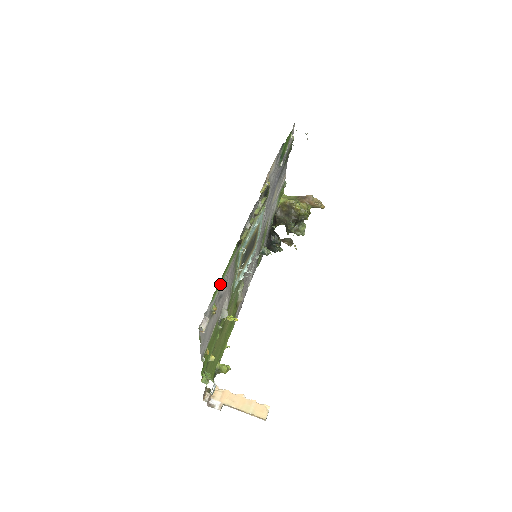
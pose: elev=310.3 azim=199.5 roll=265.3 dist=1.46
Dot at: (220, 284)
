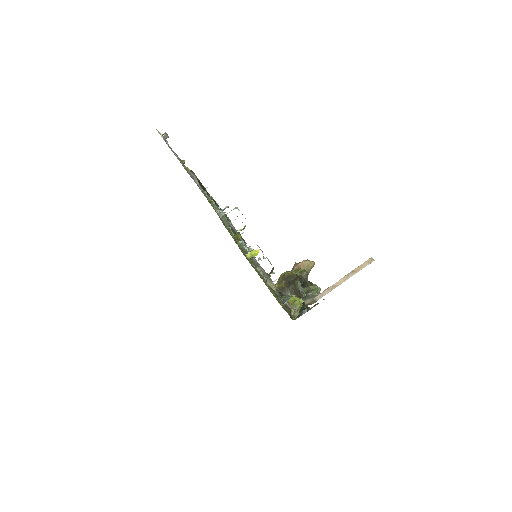
Dot at: occluded
